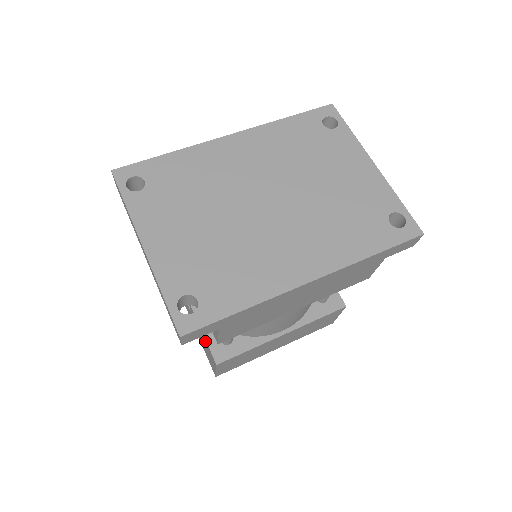
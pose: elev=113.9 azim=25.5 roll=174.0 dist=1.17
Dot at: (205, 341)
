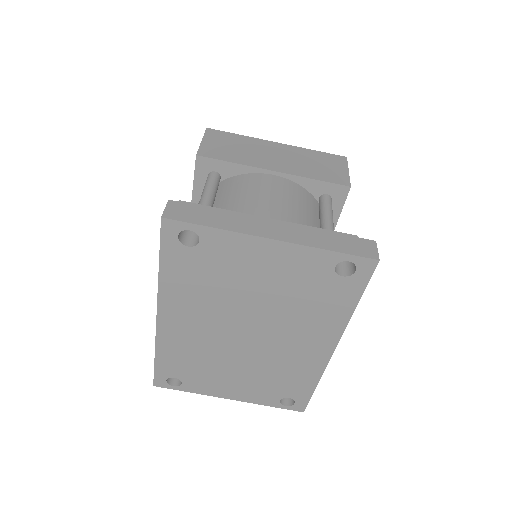
Dot at: occluded
